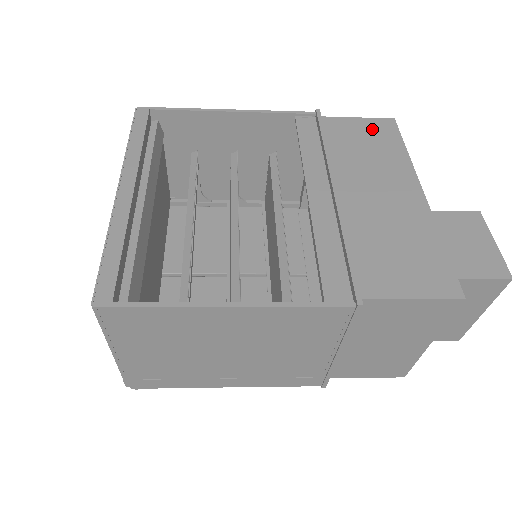
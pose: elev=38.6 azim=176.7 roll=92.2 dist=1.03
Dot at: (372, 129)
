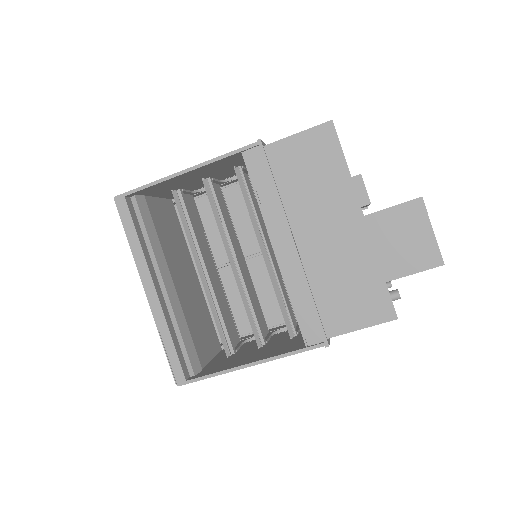
Dot at: (313, 147)
